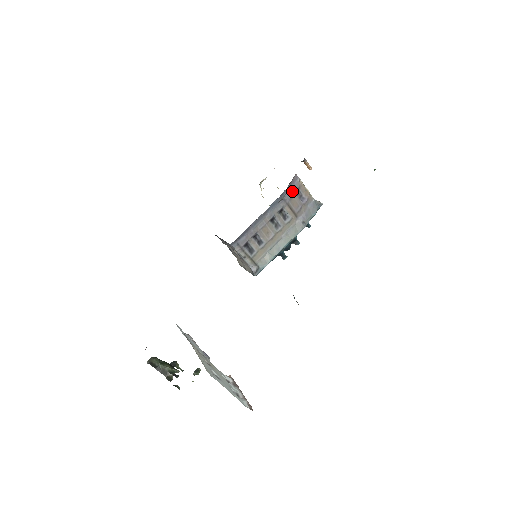
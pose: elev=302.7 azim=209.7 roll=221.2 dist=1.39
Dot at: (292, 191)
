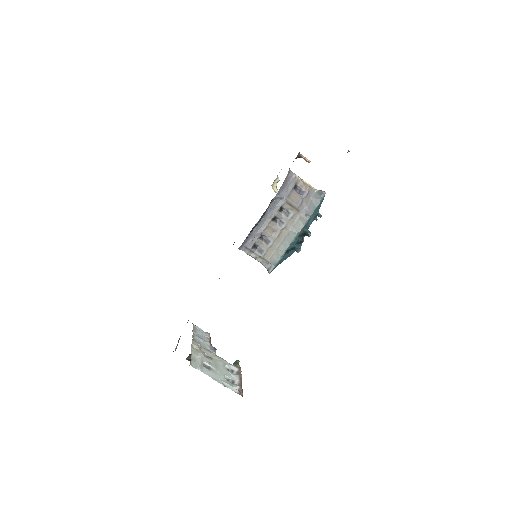
Dot at: (289, 188)
